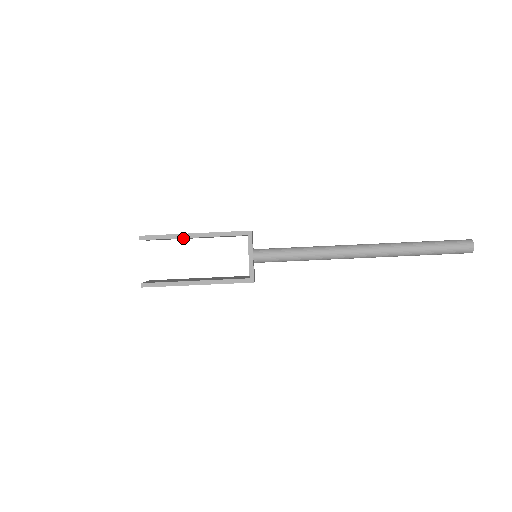
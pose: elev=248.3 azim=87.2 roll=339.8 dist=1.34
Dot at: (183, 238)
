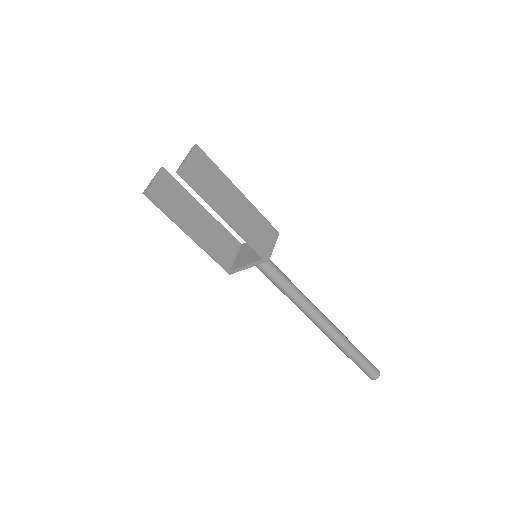
Dot at: (218, 197)
